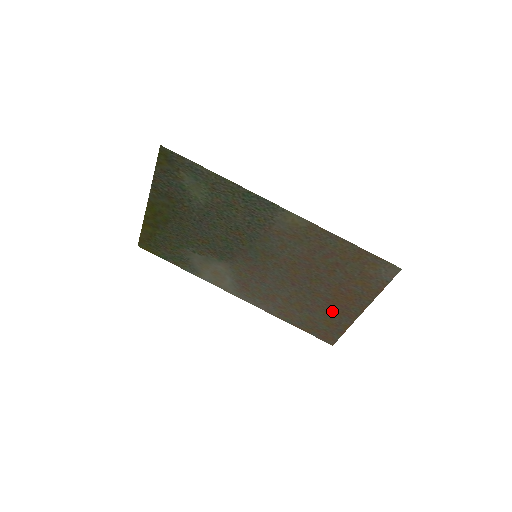
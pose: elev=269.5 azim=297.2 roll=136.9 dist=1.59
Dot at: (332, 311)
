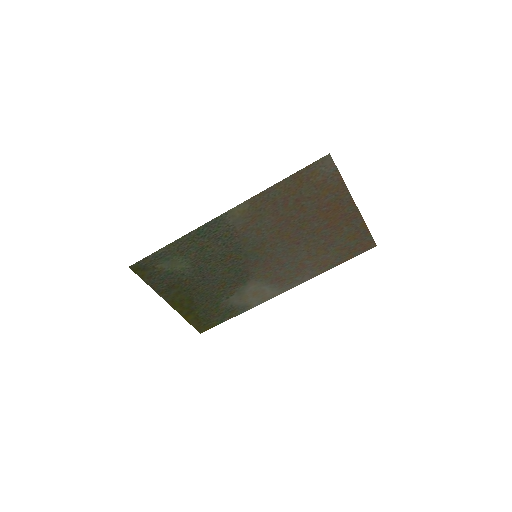
Dot at: (341, 228)
